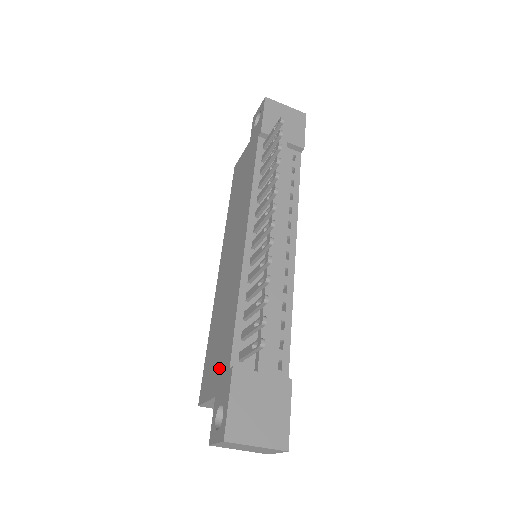
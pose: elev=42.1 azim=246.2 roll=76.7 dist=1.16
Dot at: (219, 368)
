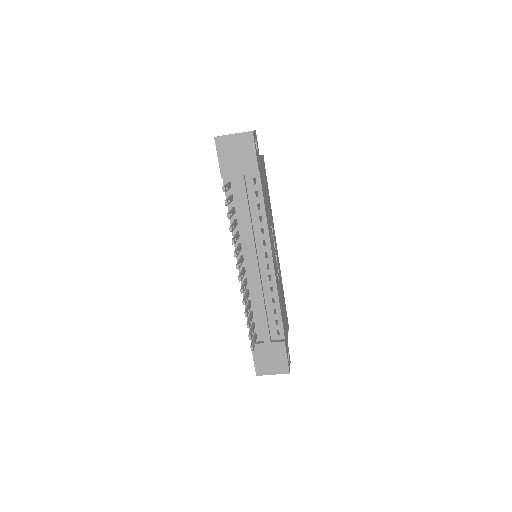
Dot at: occluded
